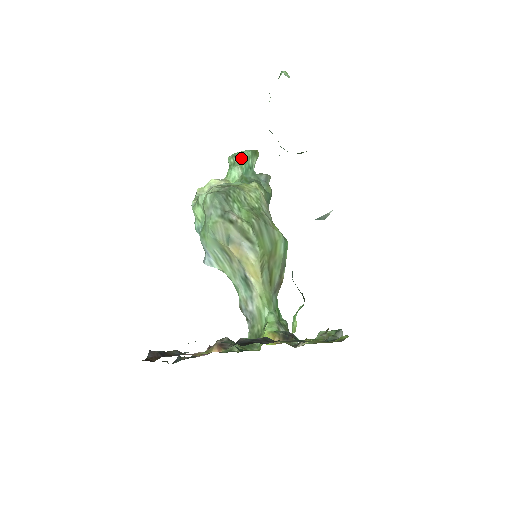
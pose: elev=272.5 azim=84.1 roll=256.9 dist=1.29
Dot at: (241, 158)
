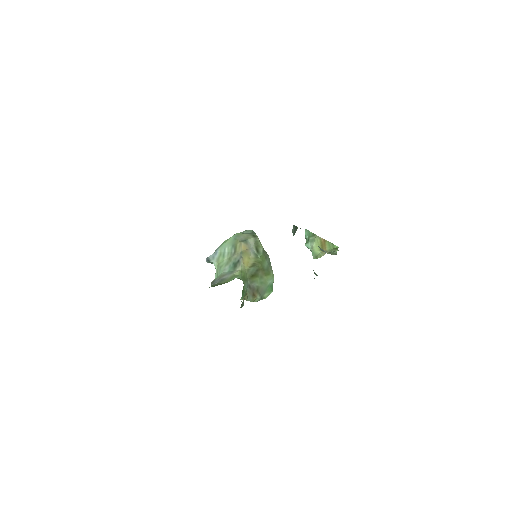
Dot at: occluded
